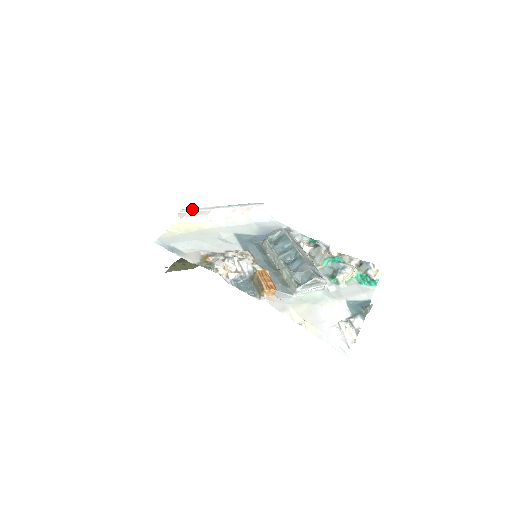
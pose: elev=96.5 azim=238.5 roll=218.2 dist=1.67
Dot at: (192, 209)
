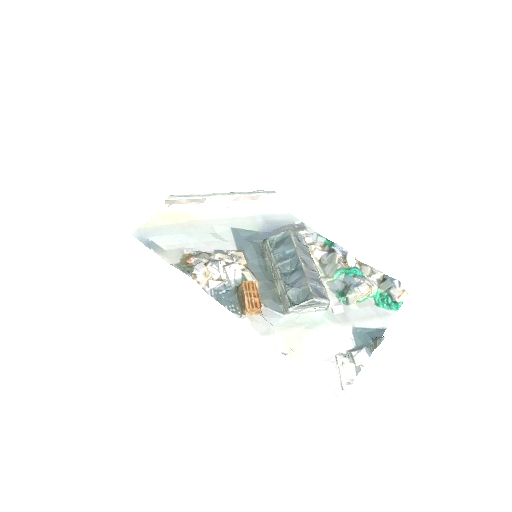
Dot at: (183, 195)
